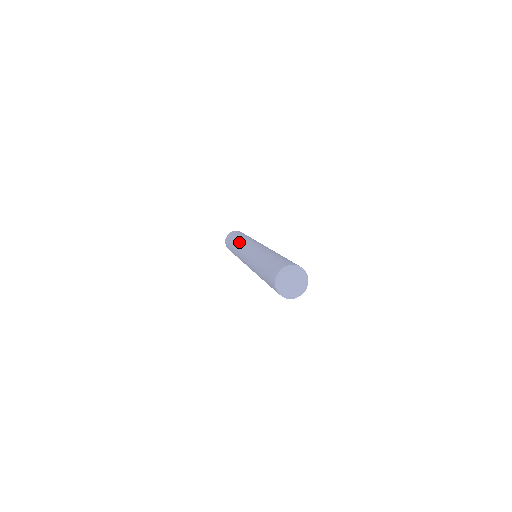
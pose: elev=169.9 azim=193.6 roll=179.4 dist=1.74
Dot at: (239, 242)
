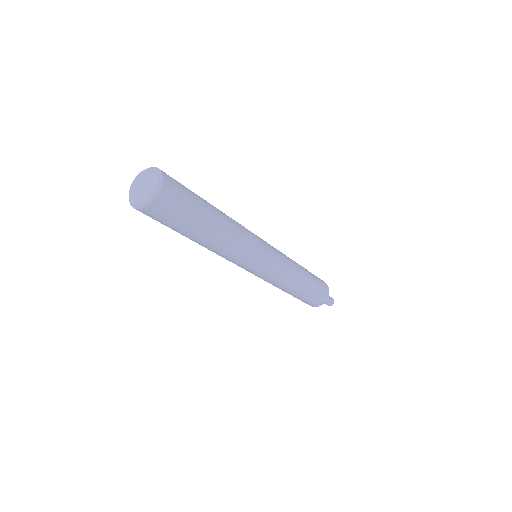
Dot at: occluded
